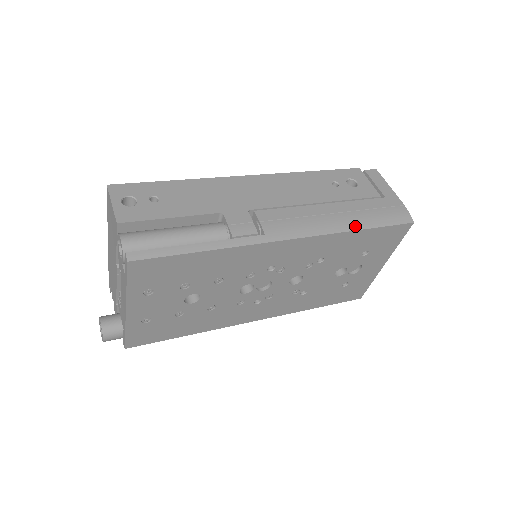
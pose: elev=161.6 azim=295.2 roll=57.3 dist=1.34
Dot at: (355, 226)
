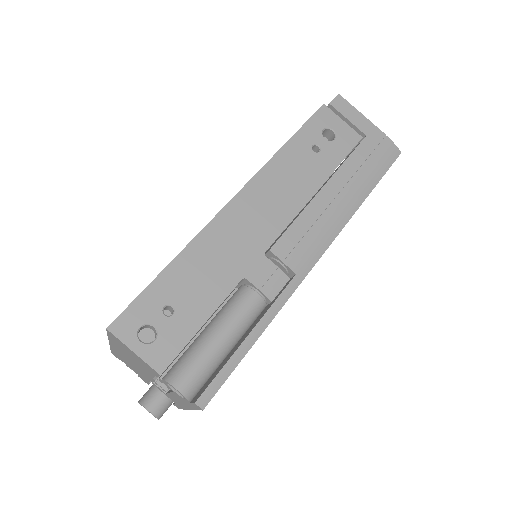
Dot at: (360, 199)
